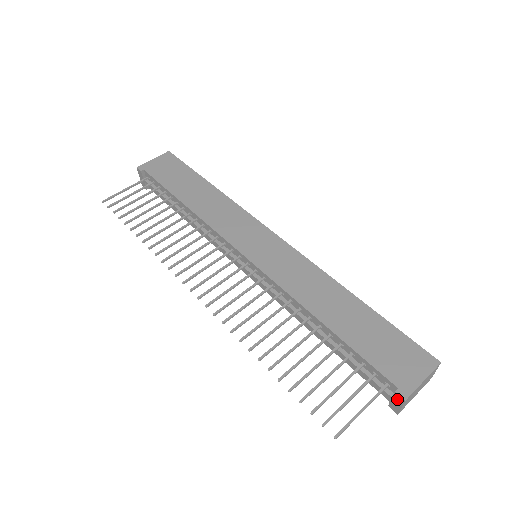
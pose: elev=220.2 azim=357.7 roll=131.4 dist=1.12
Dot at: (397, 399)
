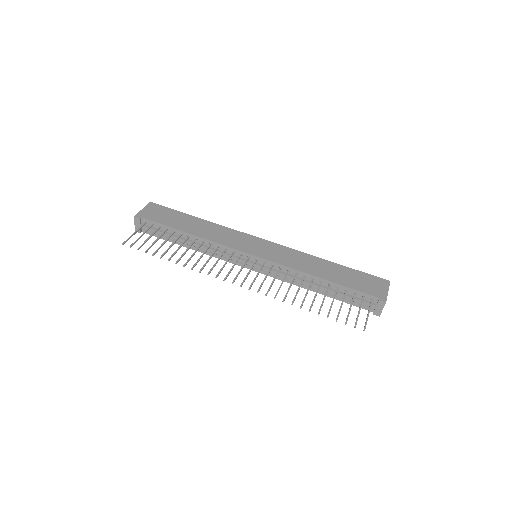
Dot at: (380, 305)
